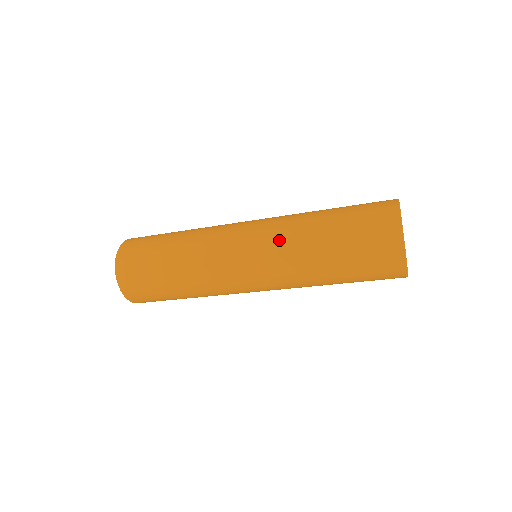
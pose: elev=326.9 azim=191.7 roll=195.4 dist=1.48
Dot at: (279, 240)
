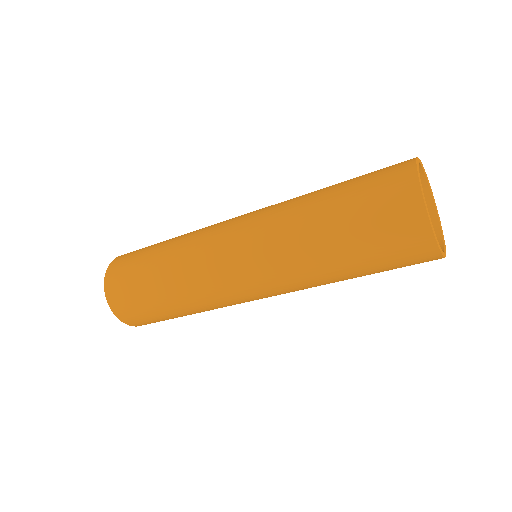
Dot at: (272, 240)
